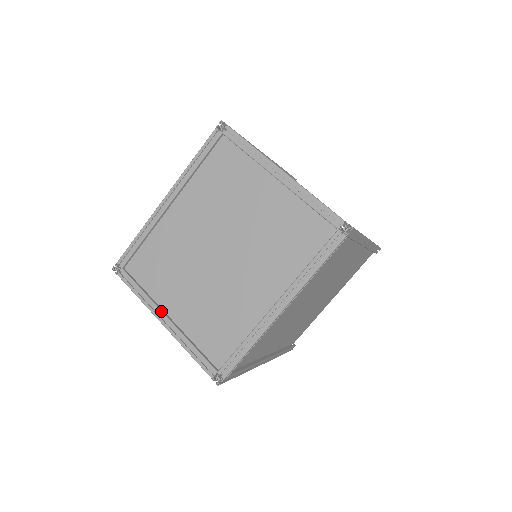
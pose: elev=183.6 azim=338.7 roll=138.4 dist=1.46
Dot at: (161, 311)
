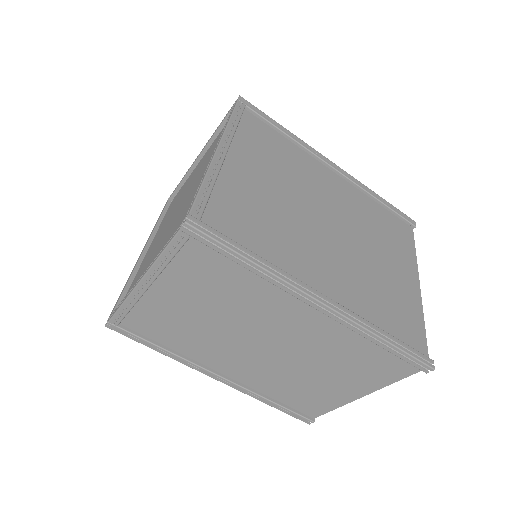
Dot at: (138, 280)
